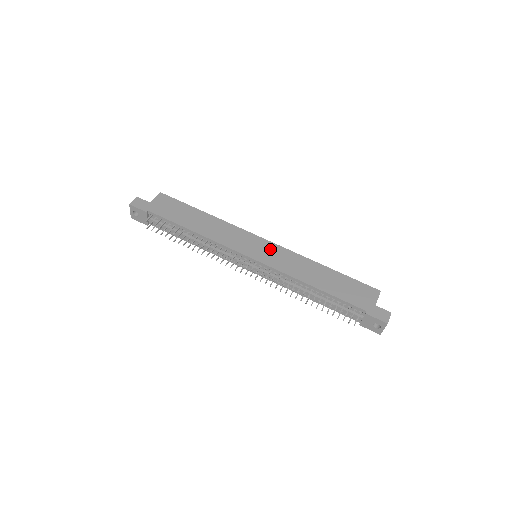
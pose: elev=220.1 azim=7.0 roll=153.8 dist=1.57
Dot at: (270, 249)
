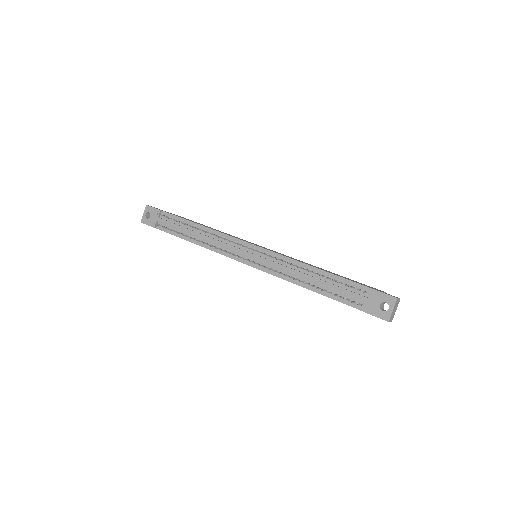
Dot at: occluded
